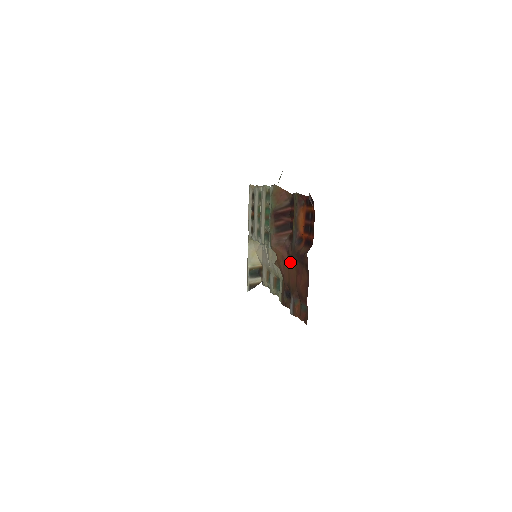
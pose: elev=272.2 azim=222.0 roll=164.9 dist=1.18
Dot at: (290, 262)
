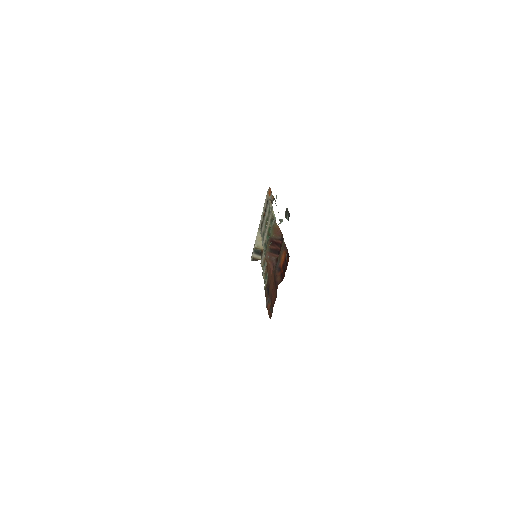
Dot at: (273, 275)
